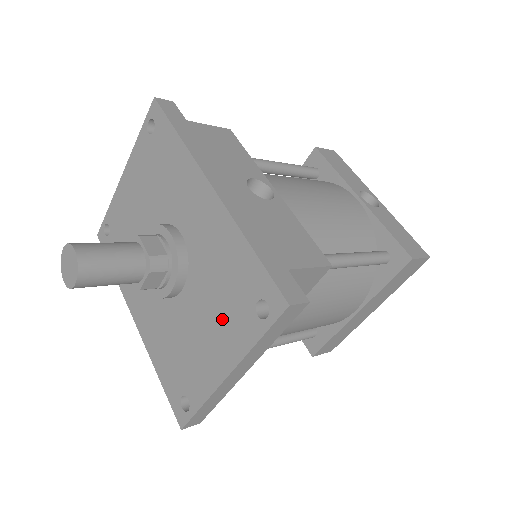
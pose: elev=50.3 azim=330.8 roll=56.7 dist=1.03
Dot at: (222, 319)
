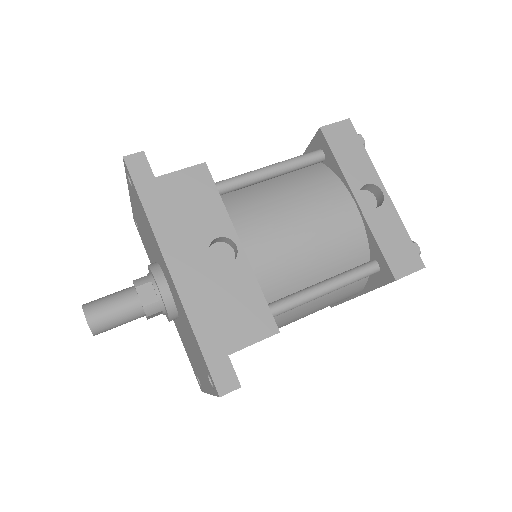
Dot at: (198, 361)
